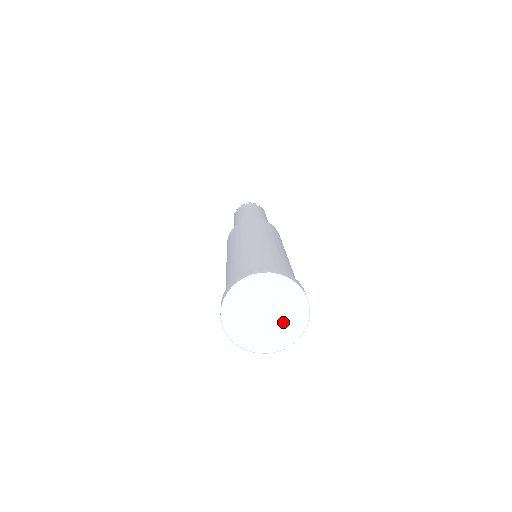
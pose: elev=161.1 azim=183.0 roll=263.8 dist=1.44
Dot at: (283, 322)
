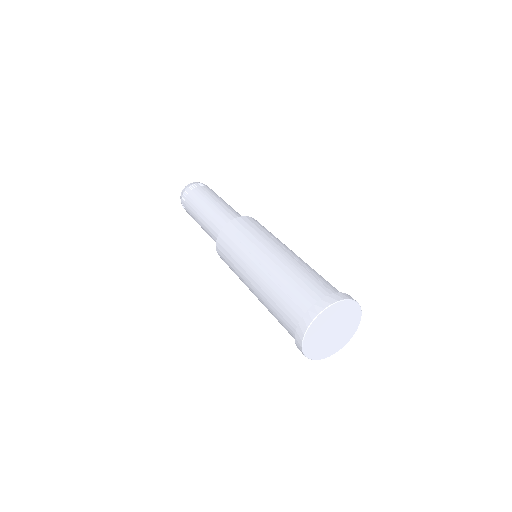
Dot at: (342, 333)
